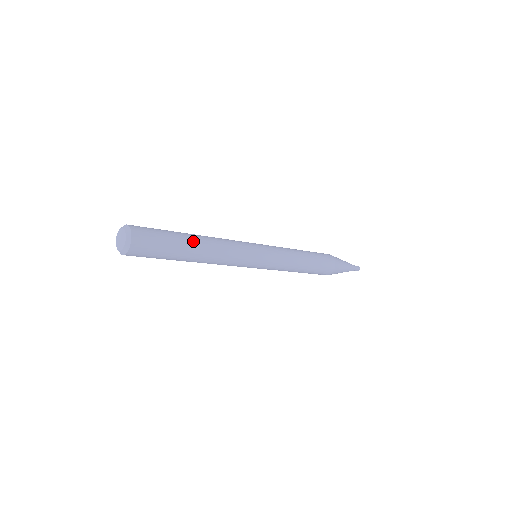
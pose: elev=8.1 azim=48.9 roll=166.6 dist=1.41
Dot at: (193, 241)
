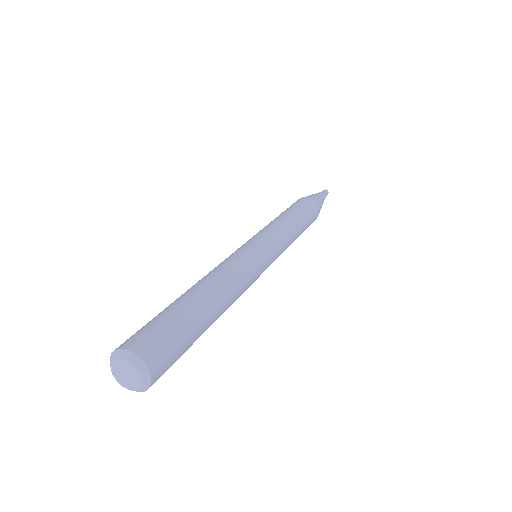
Dot at: (213, 314)
